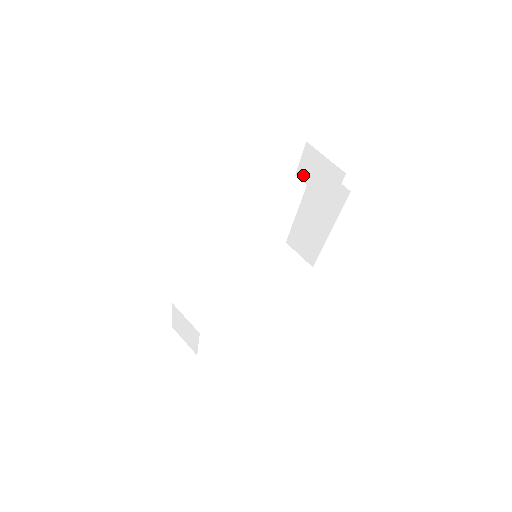
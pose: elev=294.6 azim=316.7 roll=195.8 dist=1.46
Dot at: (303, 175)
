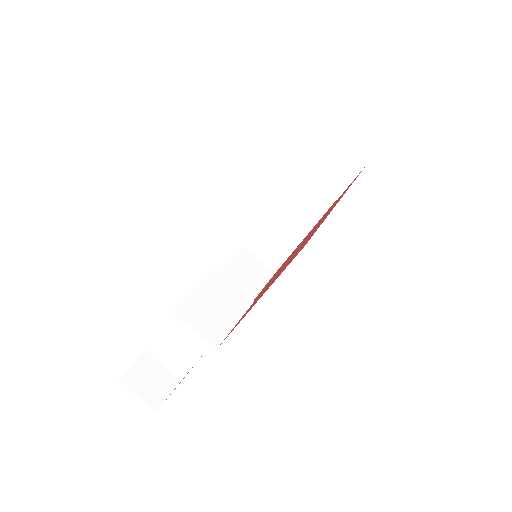
Dot at: (307, 167)
